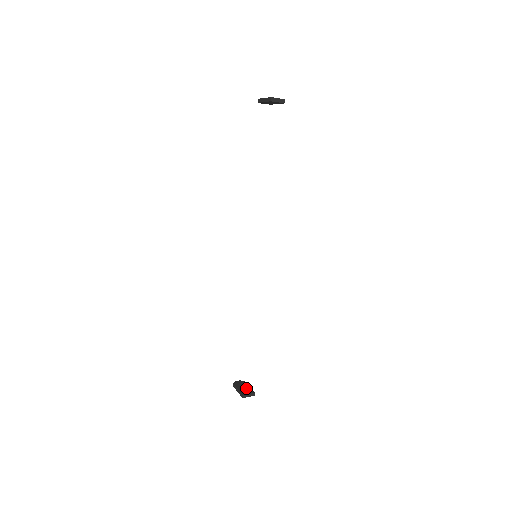
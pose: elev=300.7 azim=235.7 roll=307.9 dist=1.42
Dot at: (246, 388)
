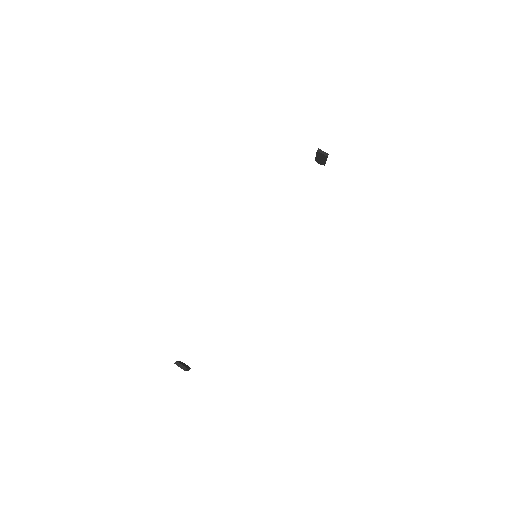
Dot at: (185, 365)
